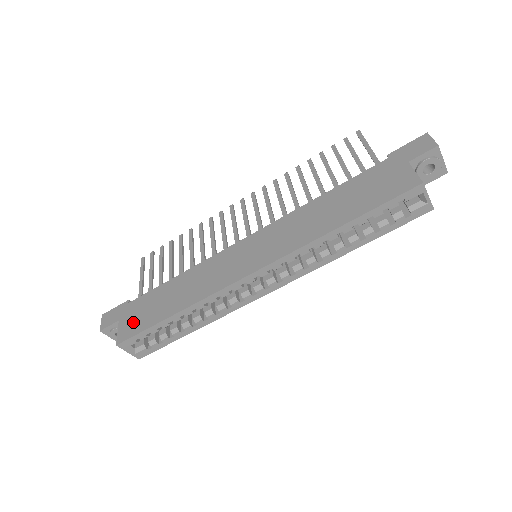
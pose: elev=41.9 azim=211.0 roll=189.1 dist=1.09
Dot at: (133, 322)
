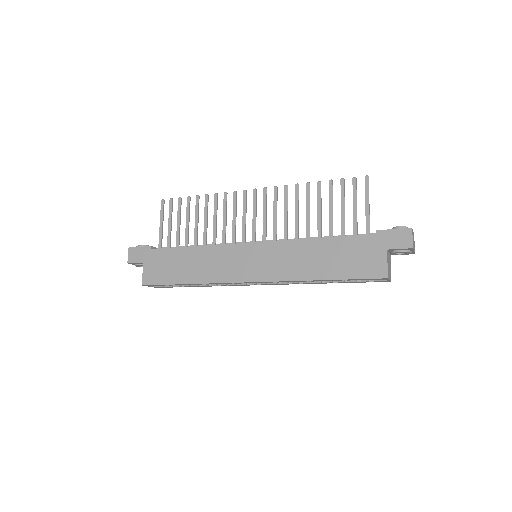
Dot at: (155, 272)
